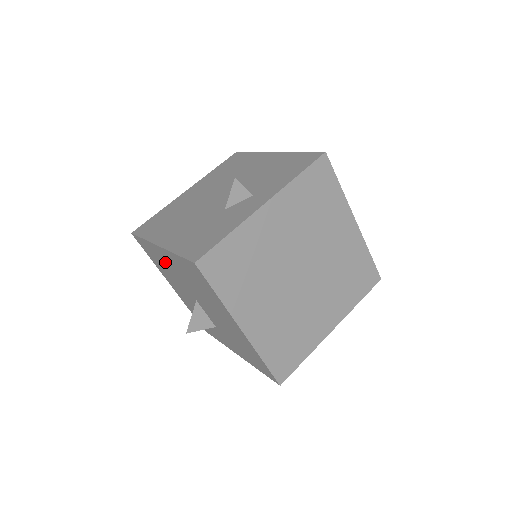
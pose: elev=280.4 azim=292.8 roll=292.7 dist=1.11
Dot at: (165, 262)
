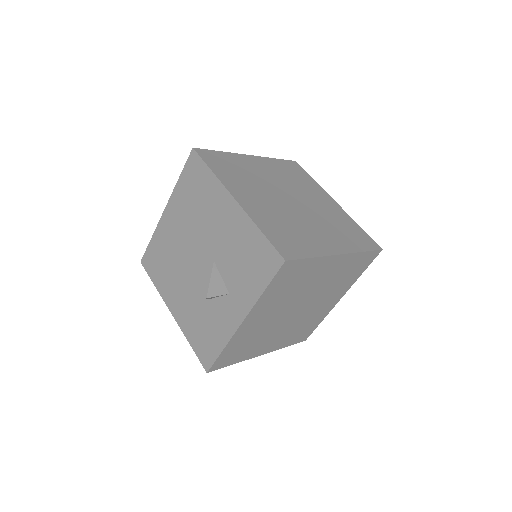
Dot at: occluded
